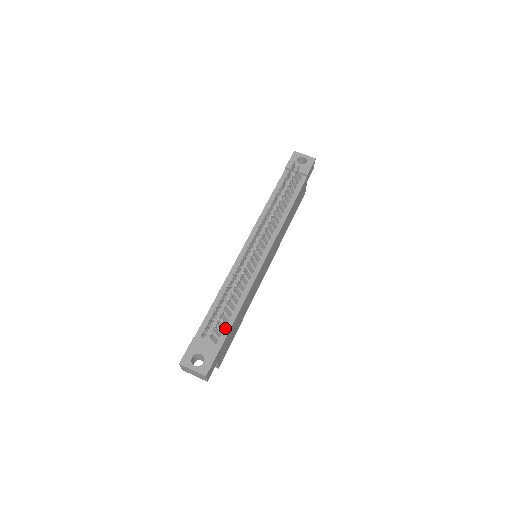
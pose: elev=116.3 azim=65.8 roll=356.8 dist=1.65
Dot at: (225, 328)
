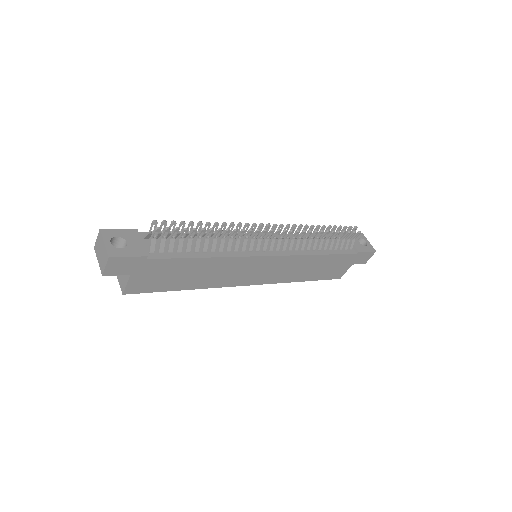
Dot at: (171, 253)
